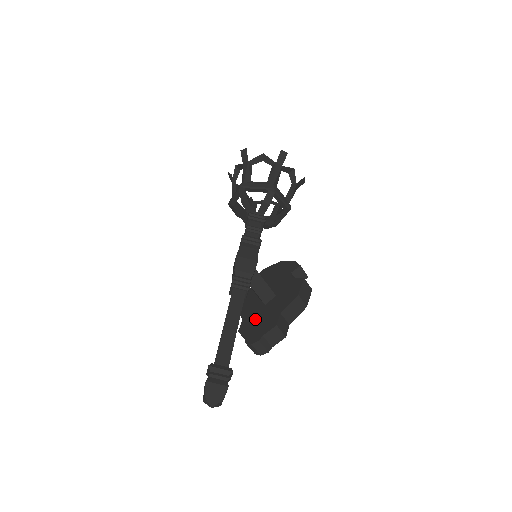
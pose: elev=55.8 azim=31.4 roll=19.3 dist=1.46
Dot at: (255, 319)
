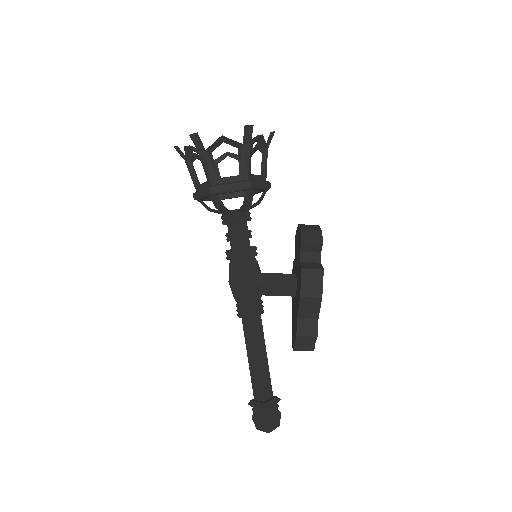
Dot at: (293, 315)
